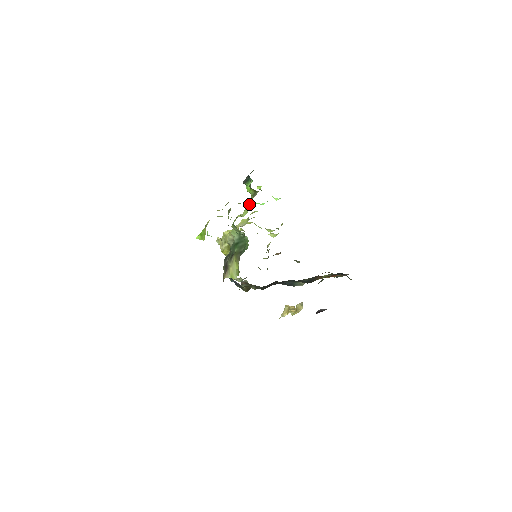
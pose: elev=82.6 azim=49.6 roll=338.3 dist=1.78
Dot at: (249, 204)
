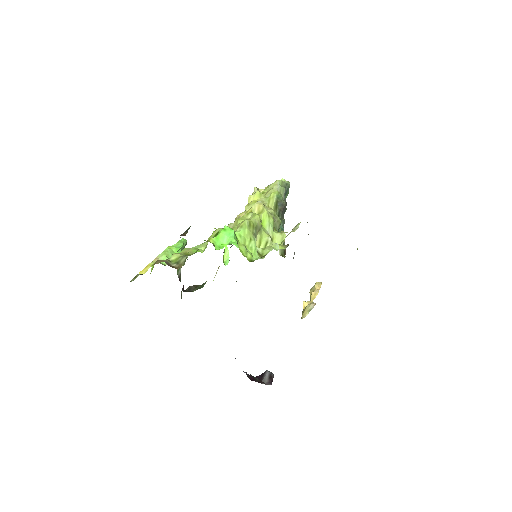
Dot at: occluded
